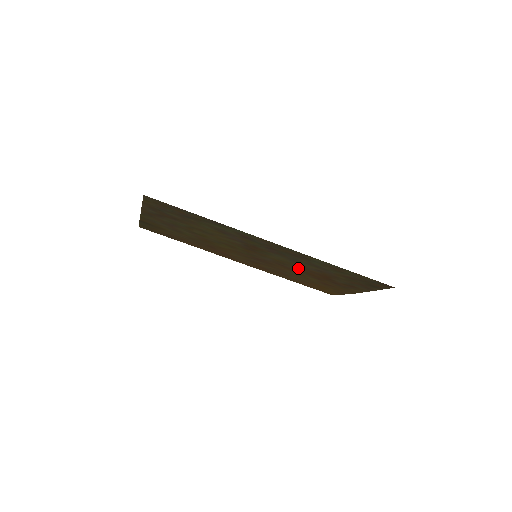
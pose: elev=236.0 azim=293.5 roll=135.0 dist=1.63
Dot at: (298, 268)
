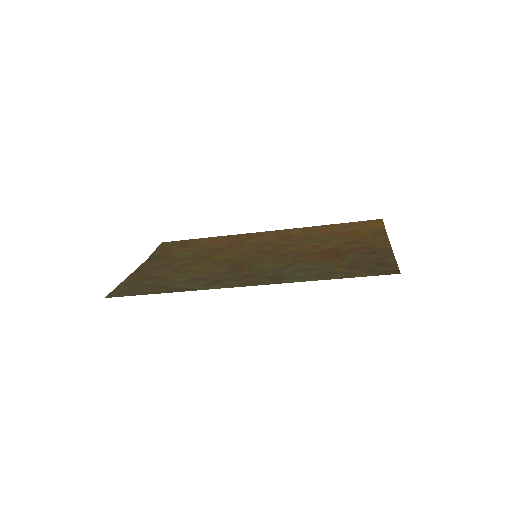
Dot at: (300, 257)
